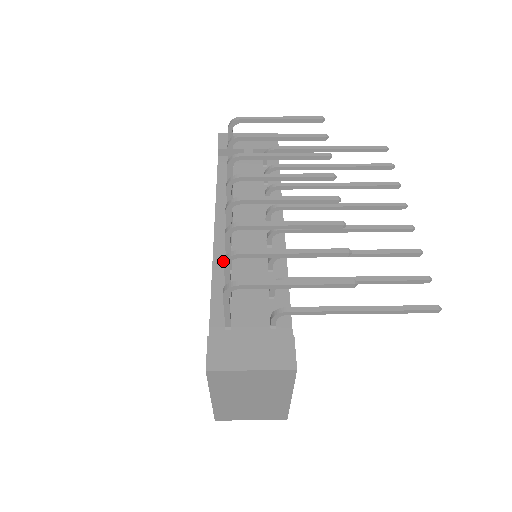
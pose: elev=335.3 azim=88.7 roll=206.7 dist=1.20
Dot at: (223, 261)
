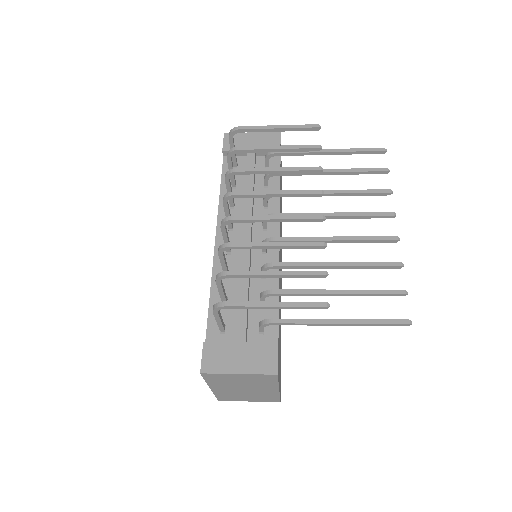
Dot at: occluded
